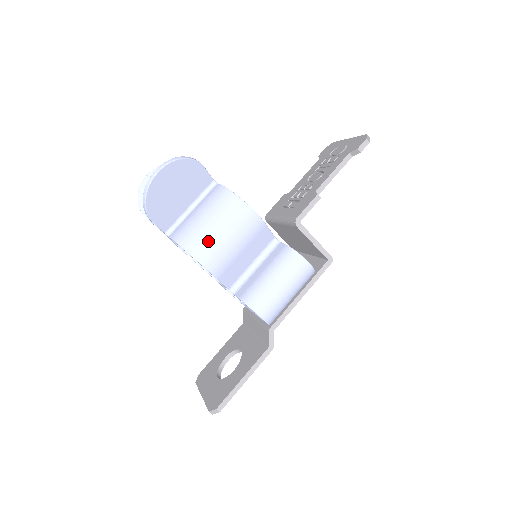
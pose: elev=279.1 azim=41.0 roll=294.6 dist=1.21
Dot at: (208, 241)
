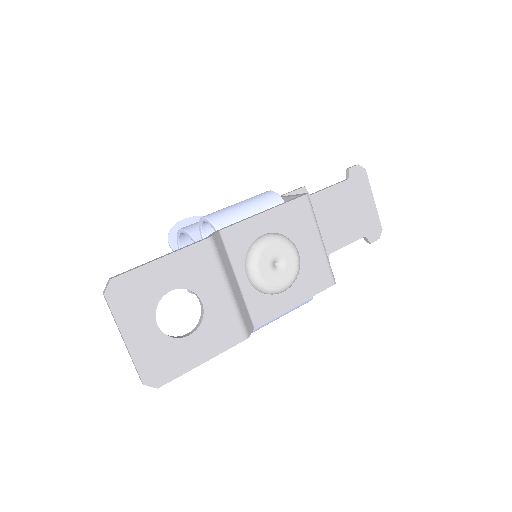
Dot at: occluded
